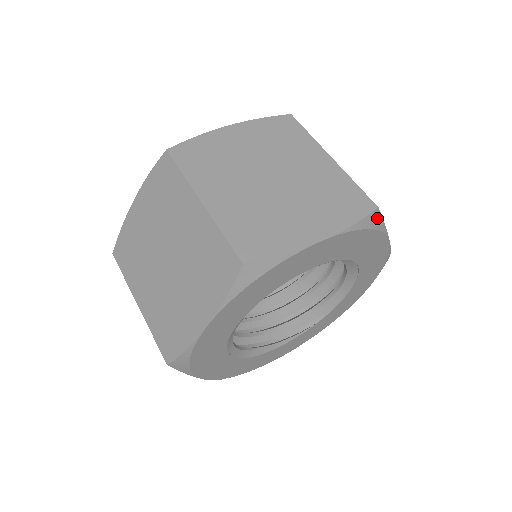
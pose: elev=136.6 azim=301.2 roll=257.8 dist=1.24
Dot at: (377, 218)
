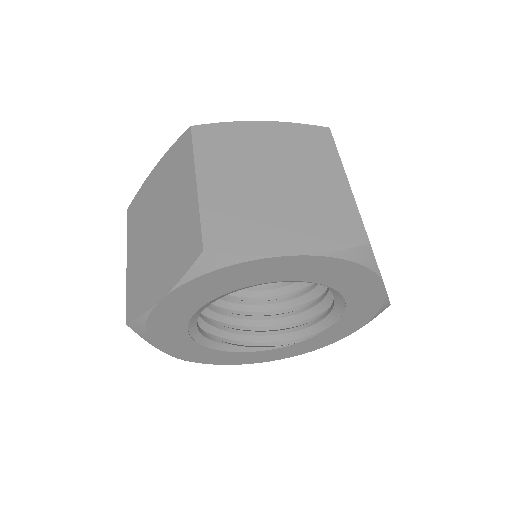
Dot at: (367, 254)
